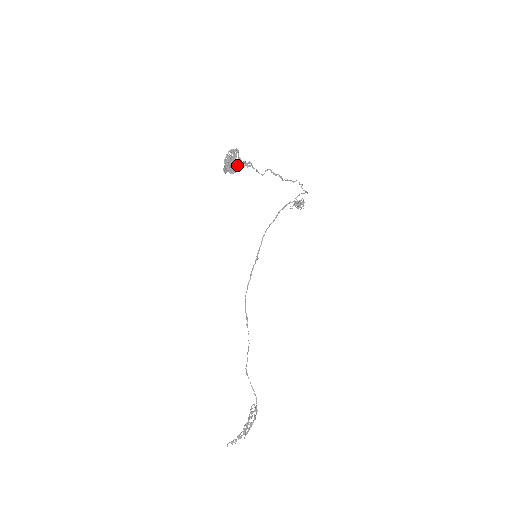
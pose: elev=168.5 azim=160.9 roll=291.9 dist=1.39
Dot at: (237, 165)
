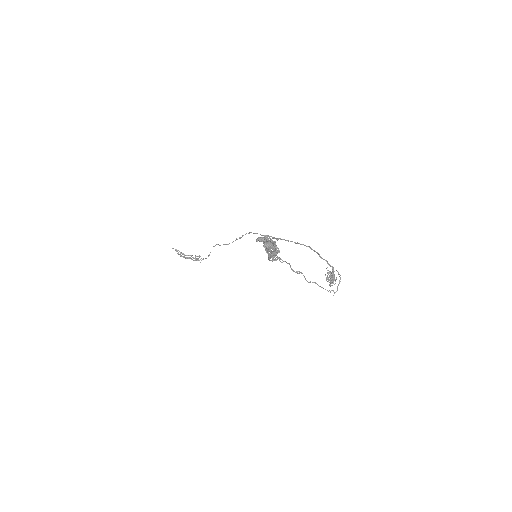
Dot at: (268, 253)
